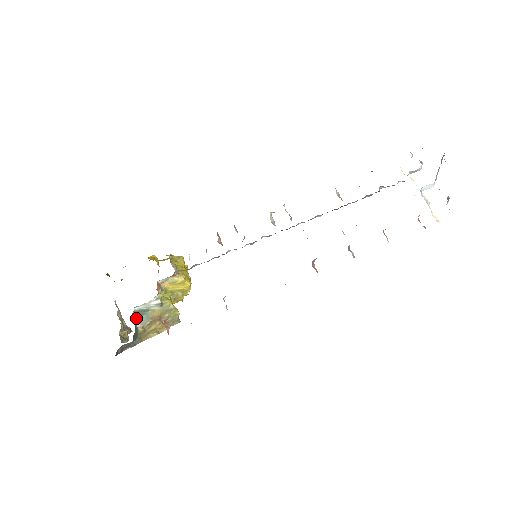
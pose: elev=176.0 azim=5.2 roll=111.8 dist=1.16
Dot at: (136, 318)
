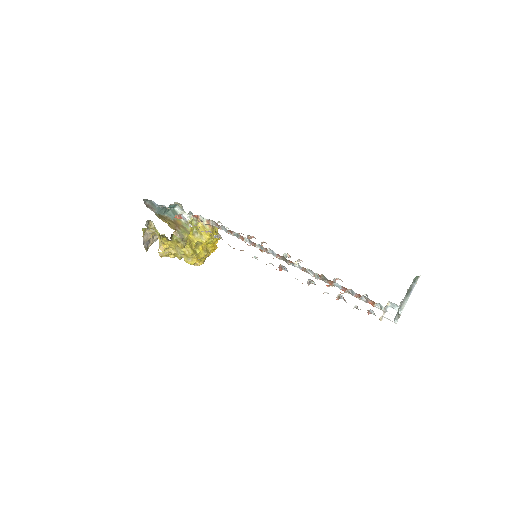
Dot at: (170, 213)
